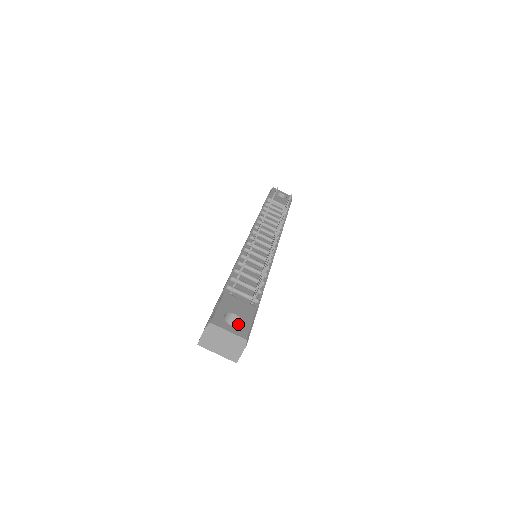
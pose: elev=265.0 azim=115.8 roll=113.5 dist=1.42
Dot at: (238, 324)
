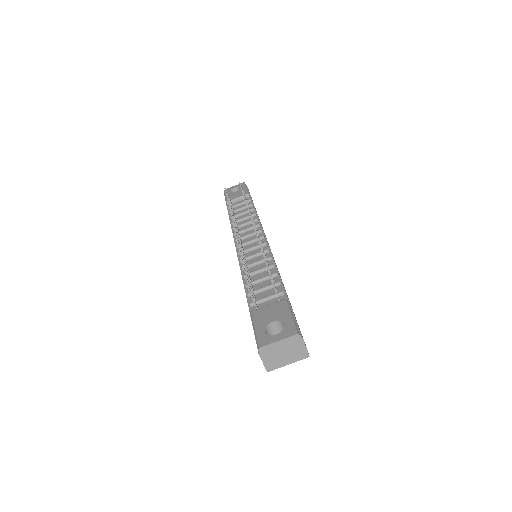
Dot at: (282, 327)
